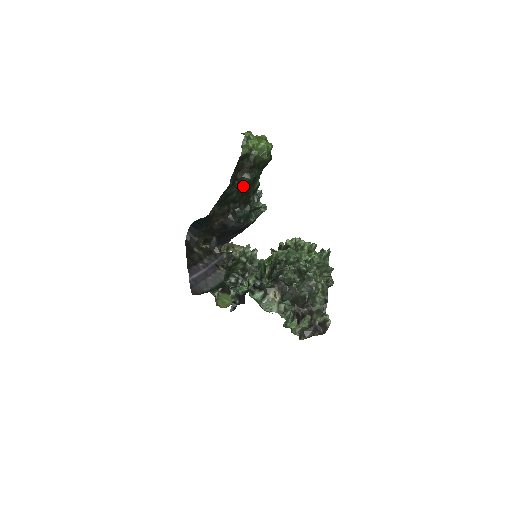
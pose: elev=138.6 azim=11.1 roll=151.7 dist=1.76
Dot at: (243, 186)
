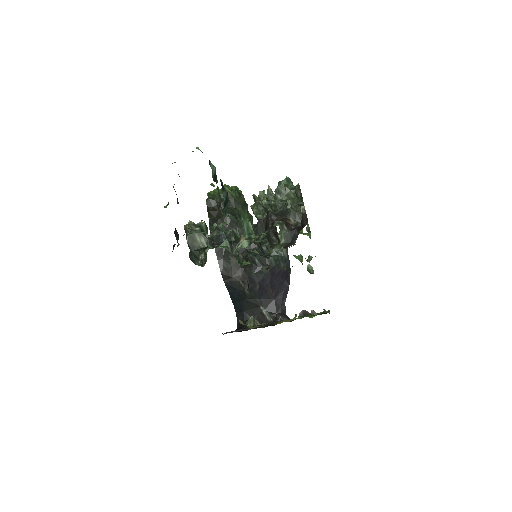
Dot at: (228, 226)
